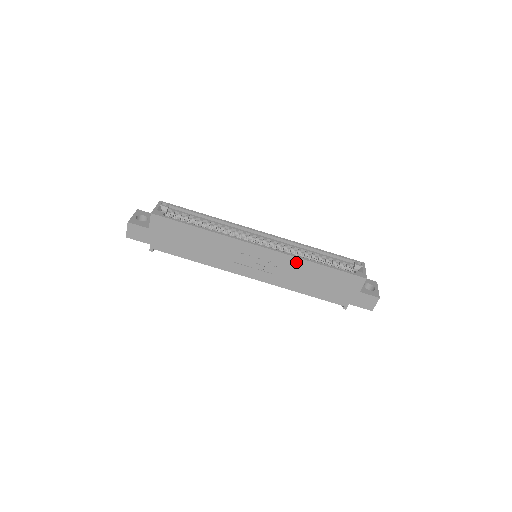
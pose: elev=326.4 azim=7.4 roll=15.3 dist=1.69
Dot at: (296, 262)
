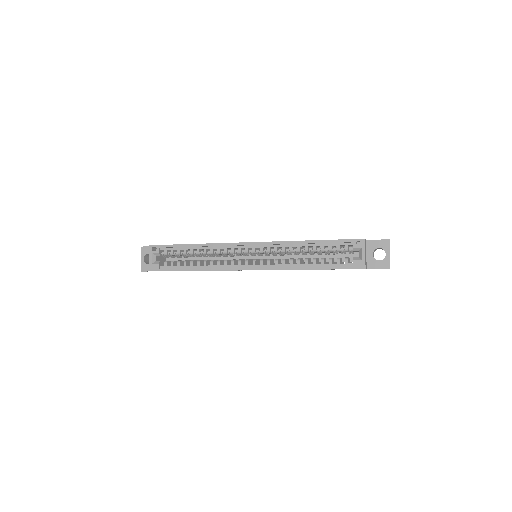
Dot at: occluded
